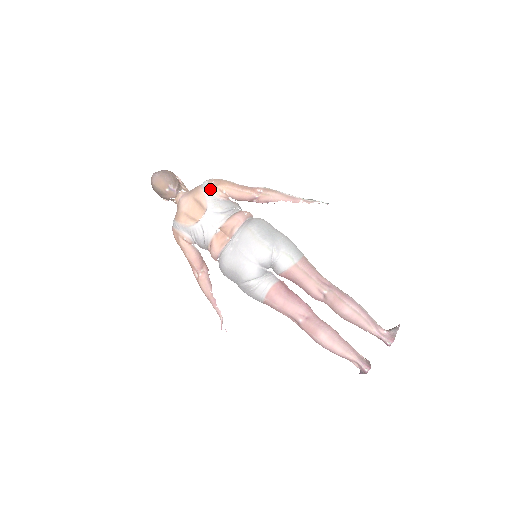
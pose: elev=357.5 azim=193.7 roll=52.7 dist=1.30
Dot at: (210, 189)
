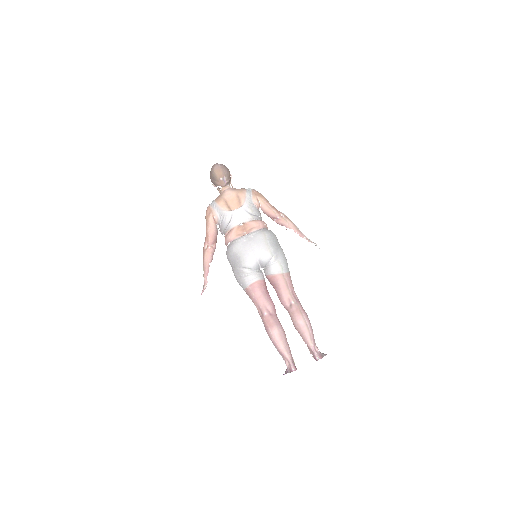
Dot at: (251, 195)
